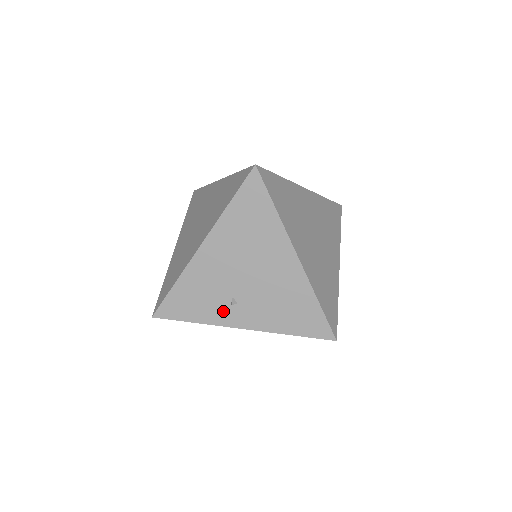
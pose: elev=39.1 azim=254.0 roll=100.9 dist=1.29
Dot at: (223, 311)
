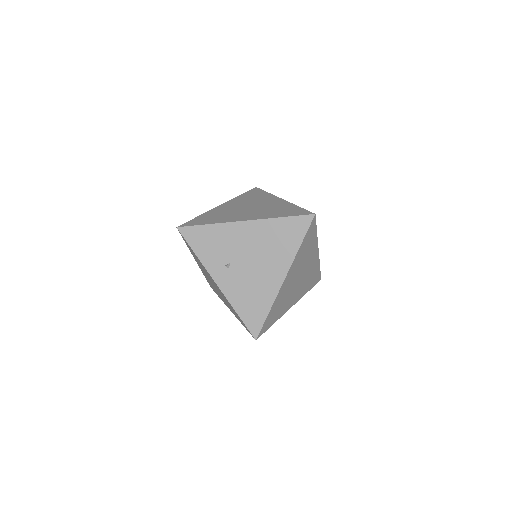
Dot at: (217, 264)
